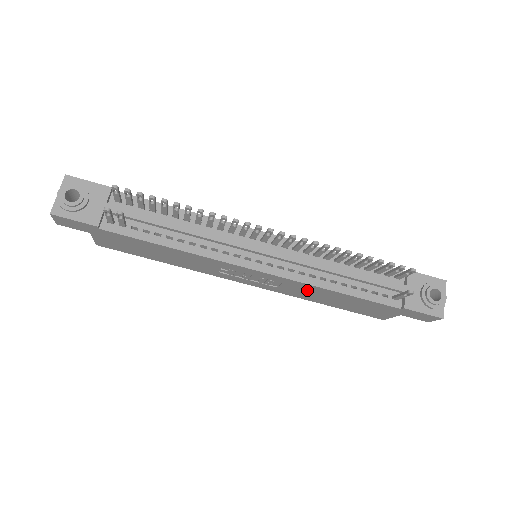
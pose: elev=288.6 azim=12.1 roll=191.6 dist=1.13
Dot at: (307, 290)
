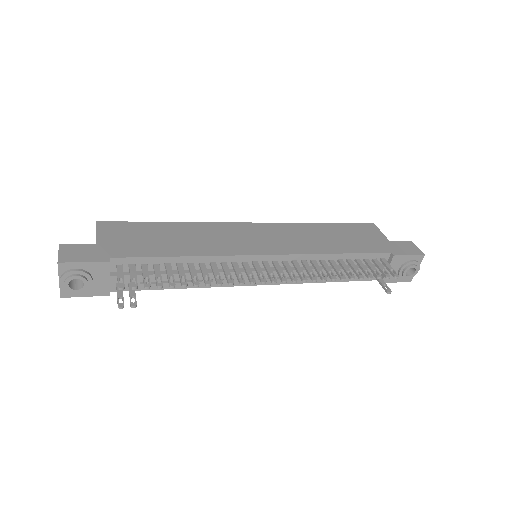
Dot at: occluded
